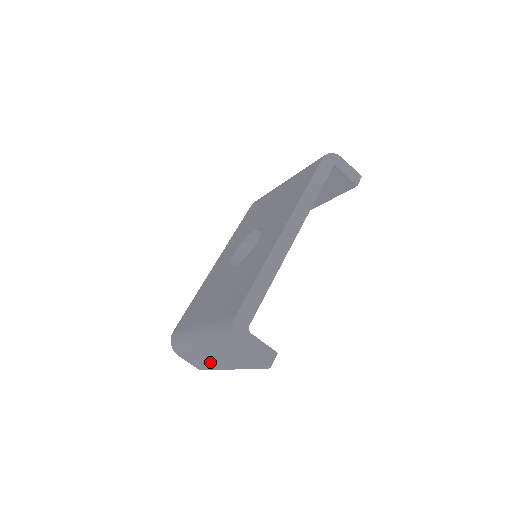
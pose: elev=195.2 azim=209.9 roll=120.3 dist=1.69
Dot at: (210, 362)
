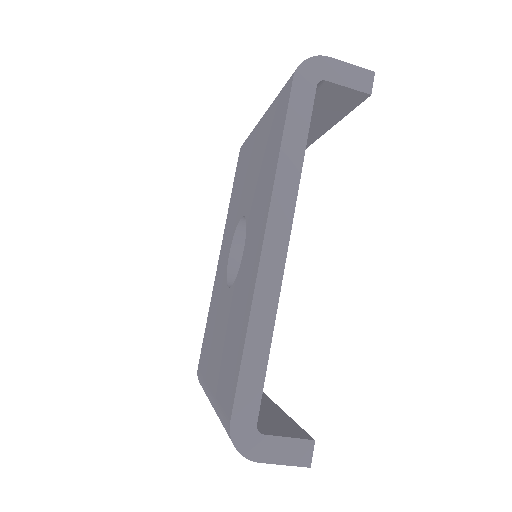
Dot at: occluded
